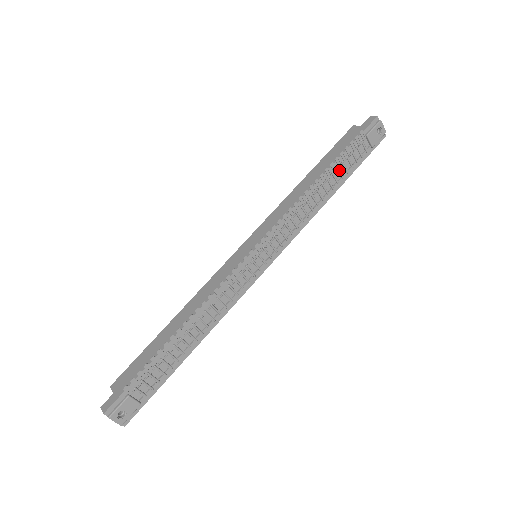
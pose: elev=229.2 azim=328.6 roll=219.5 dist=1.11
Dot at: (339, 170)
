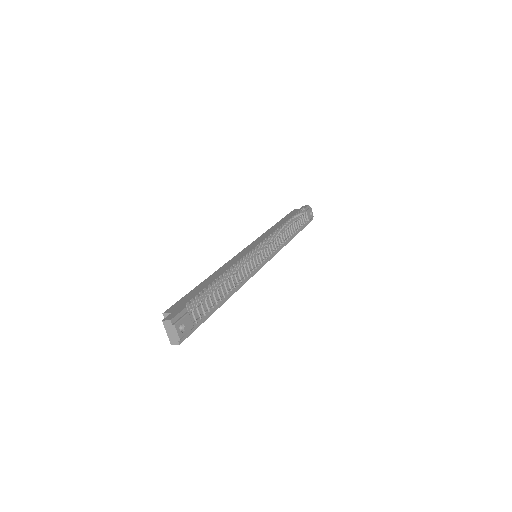
Dot at: (296, 223)
